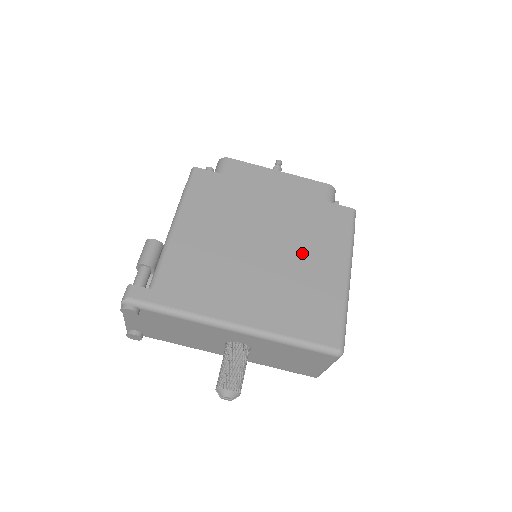
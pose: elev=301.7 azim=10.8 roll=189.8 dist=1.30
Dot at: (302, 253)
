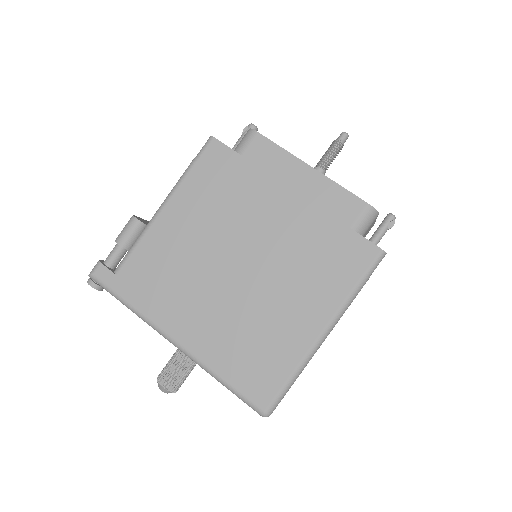
Dot at: (281, 288)
